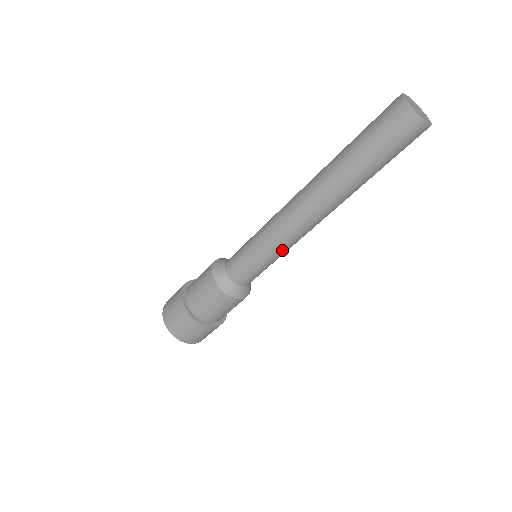
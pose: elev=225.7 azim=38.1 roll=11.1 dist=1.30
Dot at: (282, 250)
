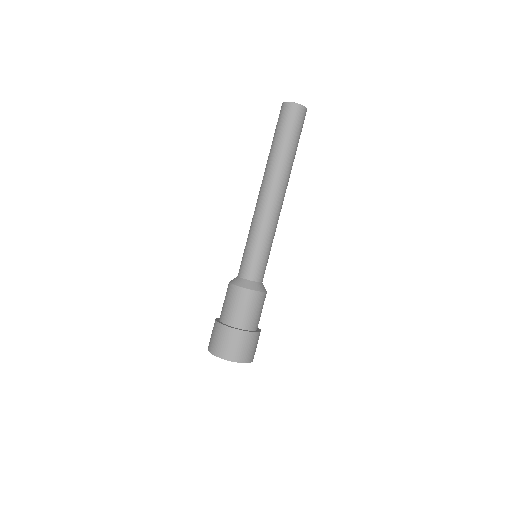
Dot at: (255, 229)
